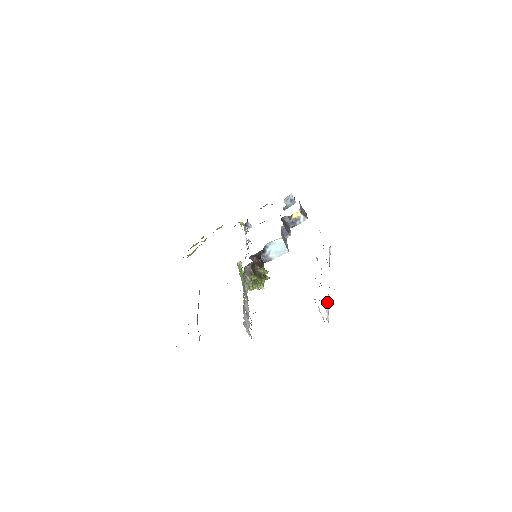
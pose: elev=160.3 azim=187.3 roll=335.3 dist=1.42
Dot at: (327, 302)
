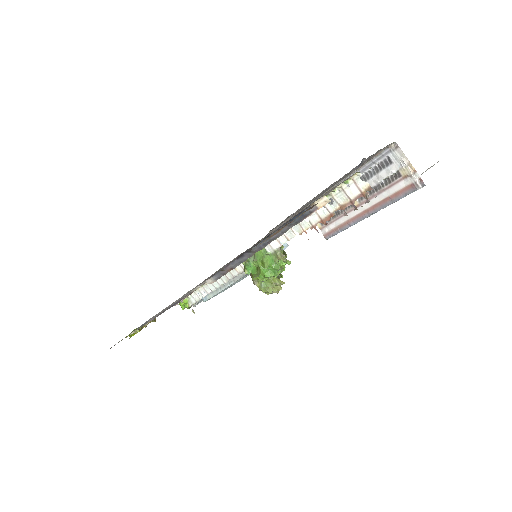
Dot at: (400, 190)
